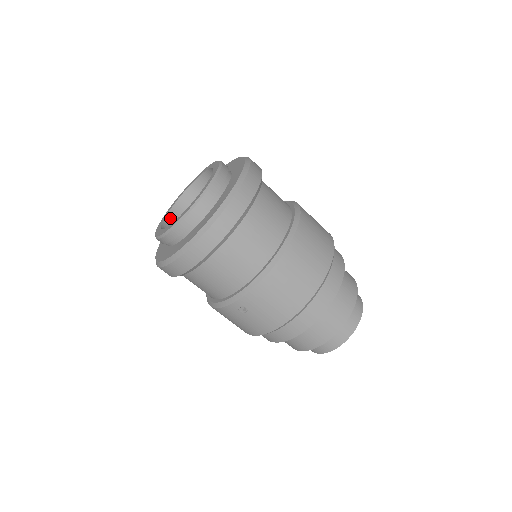
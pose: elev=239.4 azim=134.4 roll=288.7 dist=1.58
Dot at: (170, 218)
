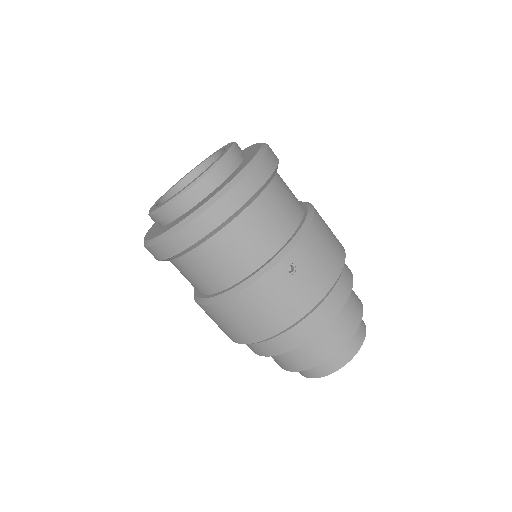
Dot at: occluded
